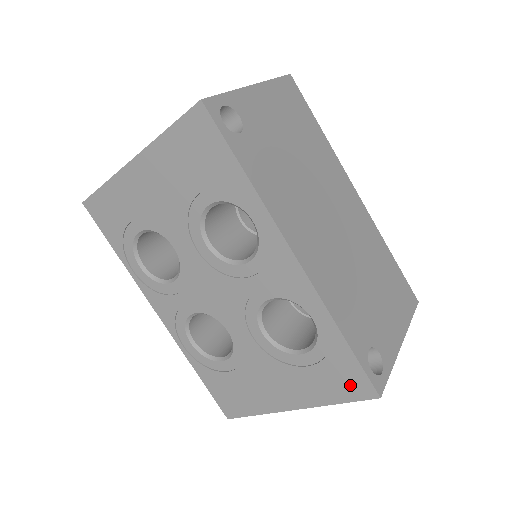
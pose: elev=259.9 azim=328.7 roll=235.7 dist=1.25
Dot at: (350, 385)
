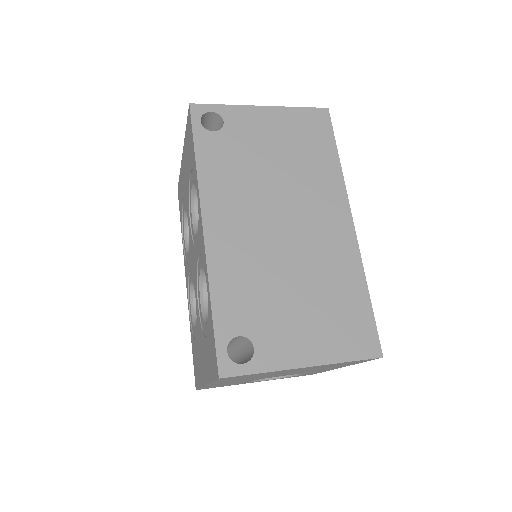
Dot at: (213, 360)
